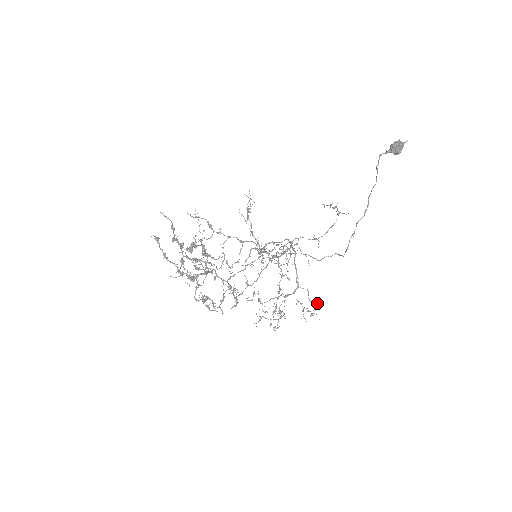
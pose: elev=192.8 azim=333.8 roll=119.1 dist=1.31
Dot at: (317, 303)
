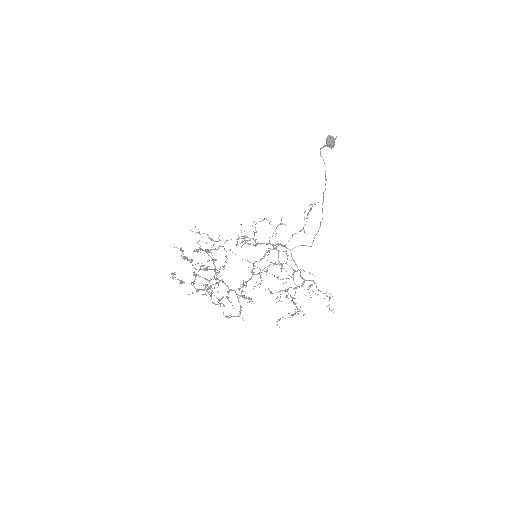
Dot at: occluded
